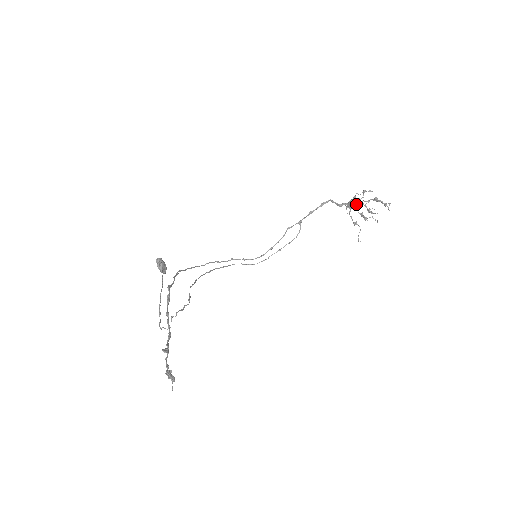
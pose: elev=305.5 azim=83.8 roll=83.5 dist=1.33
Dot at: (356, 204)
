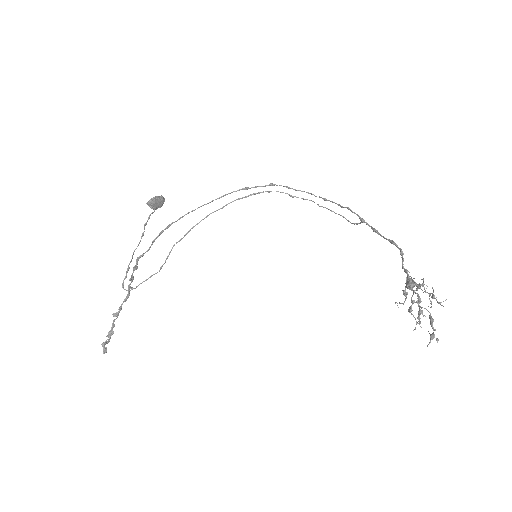
Dot at: (415, 292)
